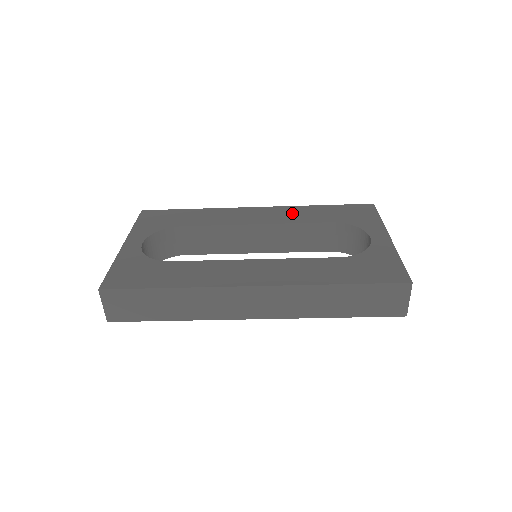
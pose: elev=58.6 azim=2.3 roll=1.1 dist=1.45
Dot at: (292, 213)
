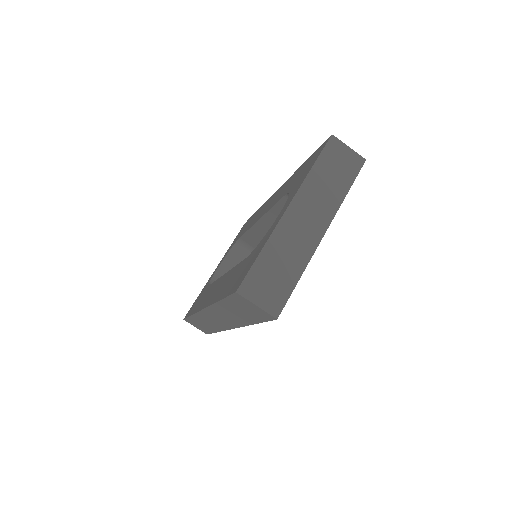
Dot at: (281, 191)
